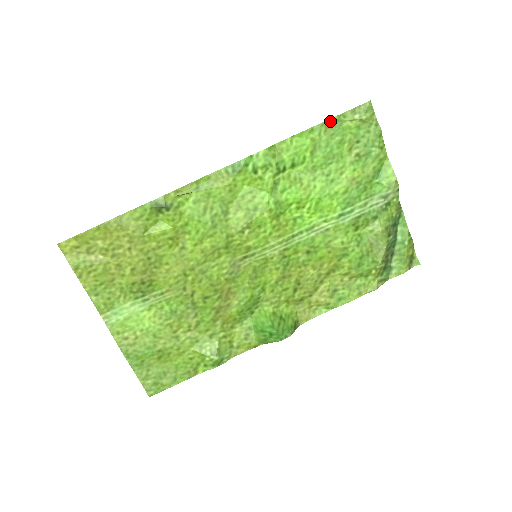
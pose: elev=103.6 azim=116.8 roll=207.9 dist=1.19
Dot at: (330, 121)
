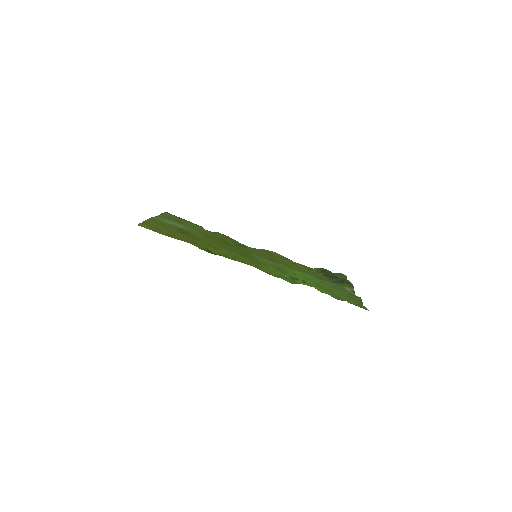
Dot at: (339, 299)
